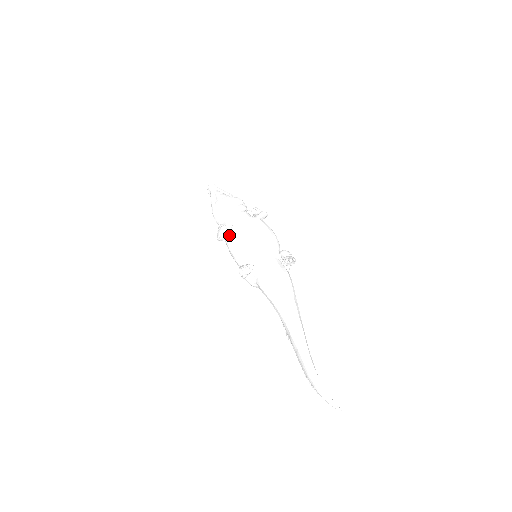
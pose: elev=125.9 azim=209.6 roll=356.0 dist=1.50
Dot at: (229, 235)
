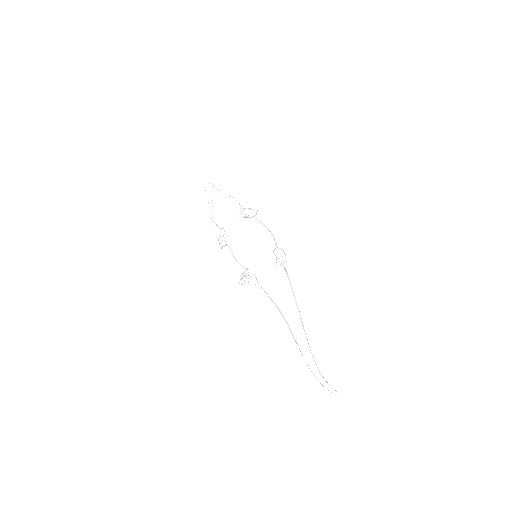
Dot at: (228, 243)
